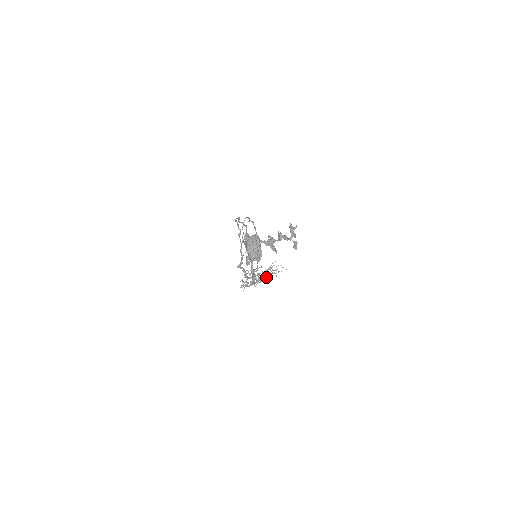
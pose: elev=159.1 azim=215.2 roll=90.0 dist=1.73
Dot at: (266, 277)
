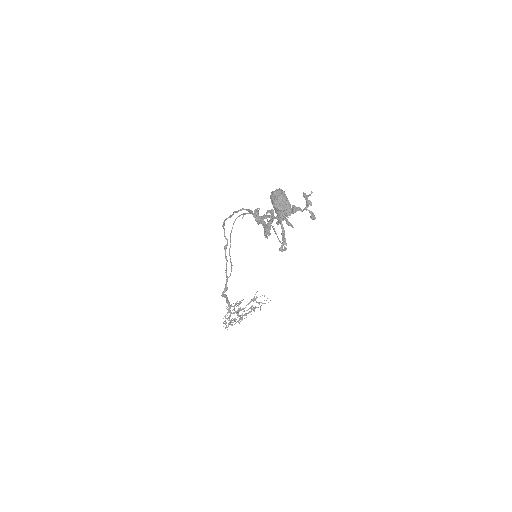
Dot at: (250, 312)
